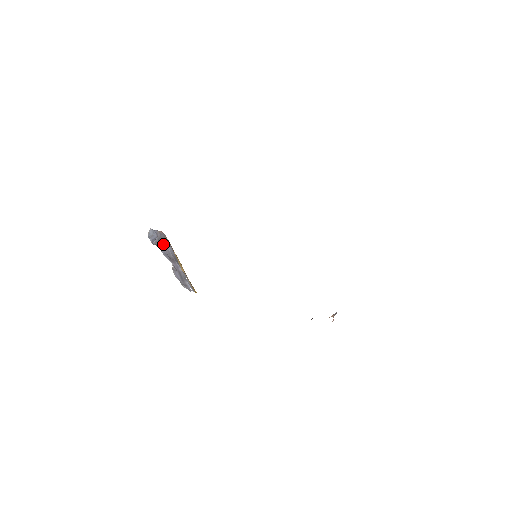
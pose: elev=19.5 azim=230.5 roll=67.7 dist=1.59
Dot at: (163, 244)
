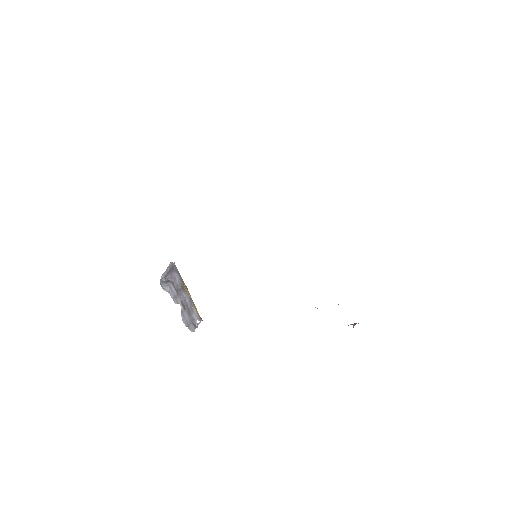
Dot at: (172, 277)
